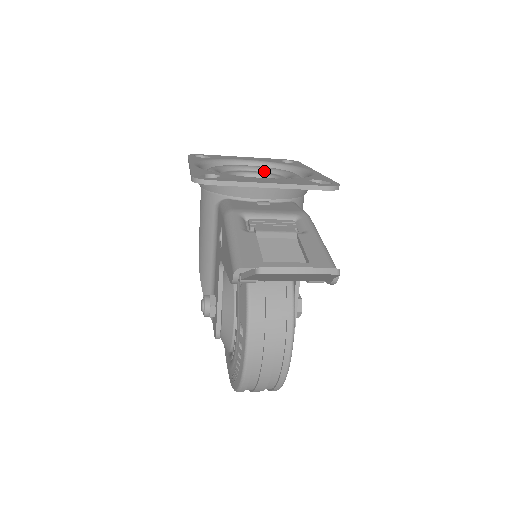
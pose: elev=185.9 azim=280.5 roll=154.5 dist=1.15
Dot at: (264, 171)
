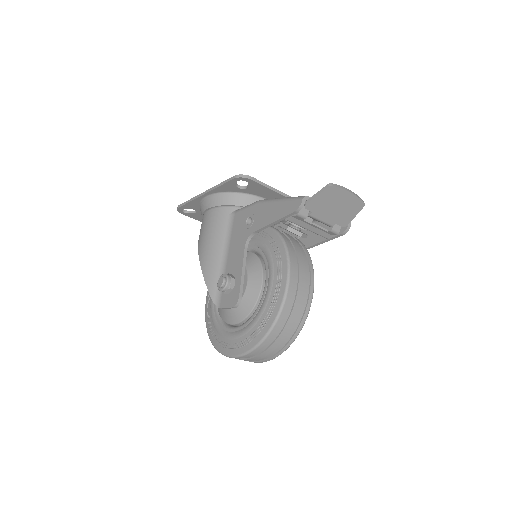
Dot at: occluded
